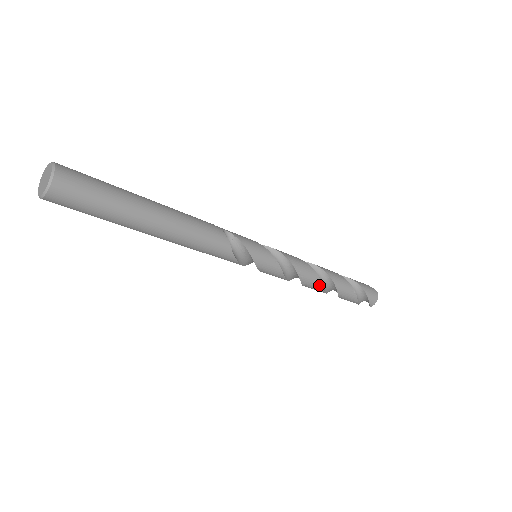
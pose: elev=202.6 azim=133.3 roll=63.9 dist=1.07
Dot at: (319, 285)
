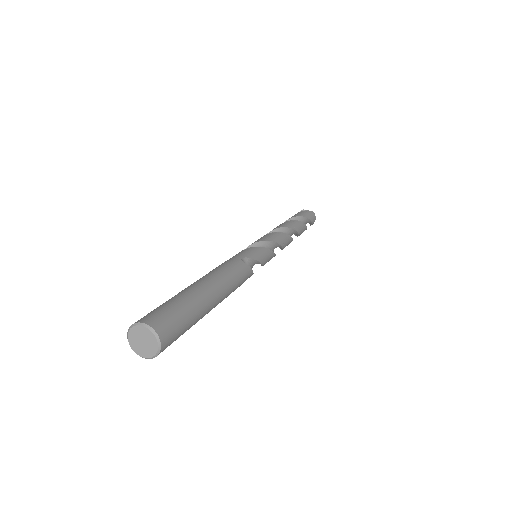
Dot at: occluded
